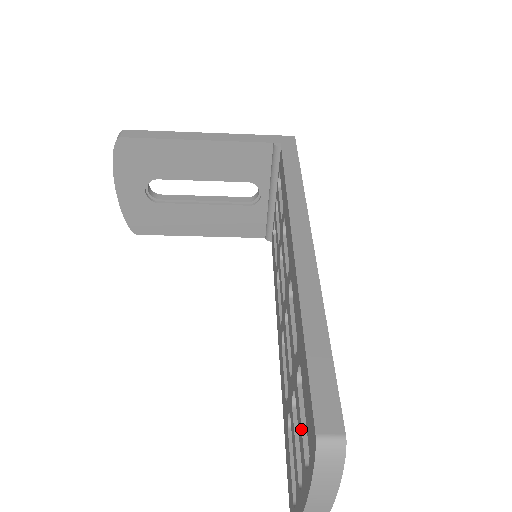
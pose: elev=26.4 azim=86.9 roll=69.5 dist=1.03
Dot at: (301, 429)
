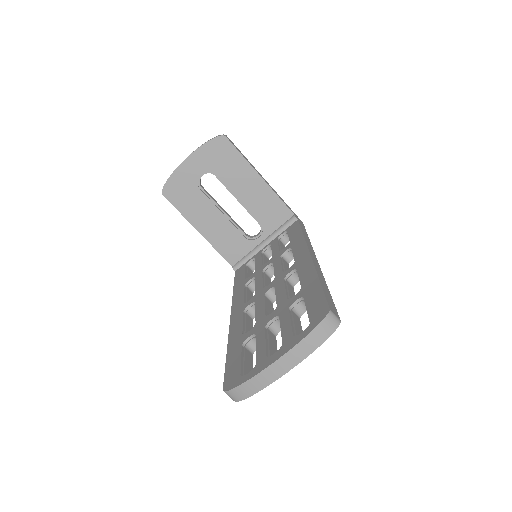
Dot at: (291, 324)
